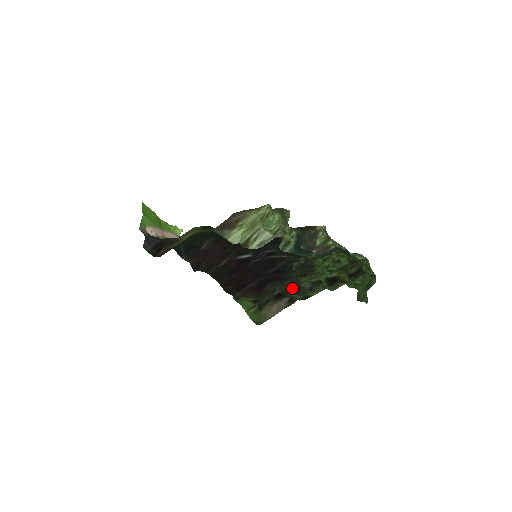
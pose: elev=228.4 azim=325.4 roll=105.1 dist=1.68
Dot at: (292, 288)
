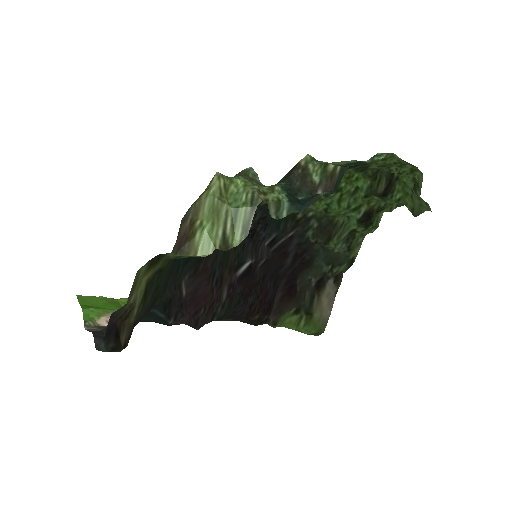
Dot at: (327, 264)
